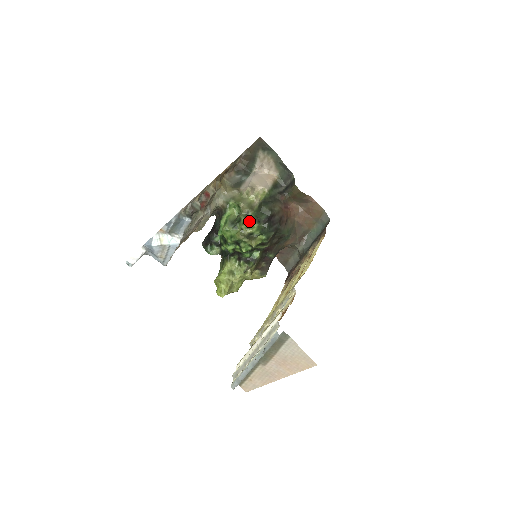
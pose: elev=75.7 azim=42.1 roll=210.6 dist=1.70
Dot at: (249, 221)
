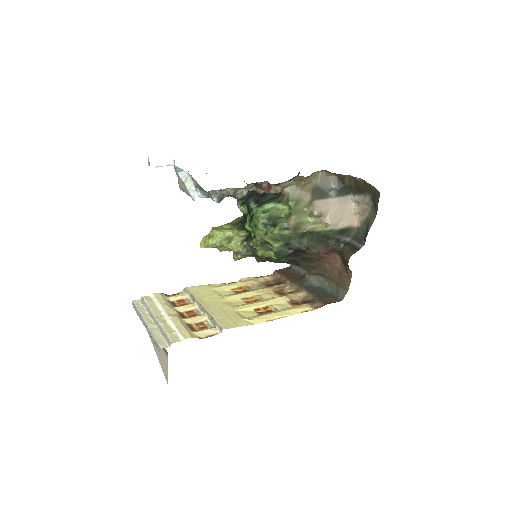
Dot at: (280, 235)
